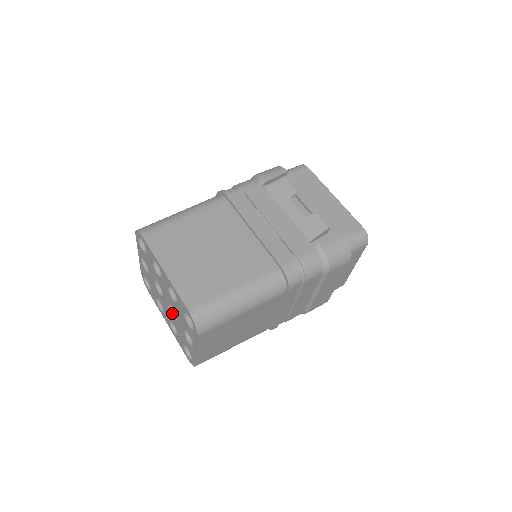
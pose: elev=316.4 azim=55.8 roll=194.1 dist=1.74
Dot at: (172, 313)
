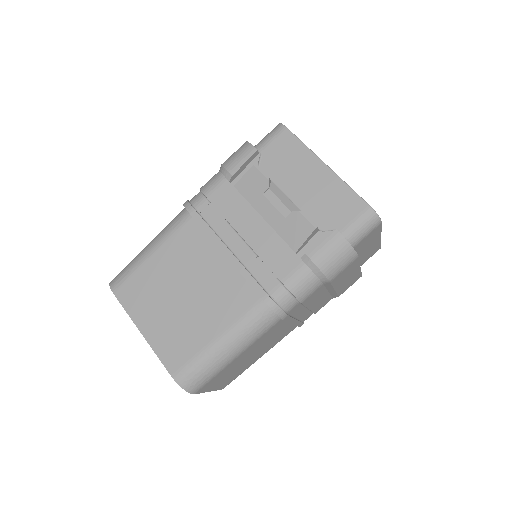
Dot at: occluded
